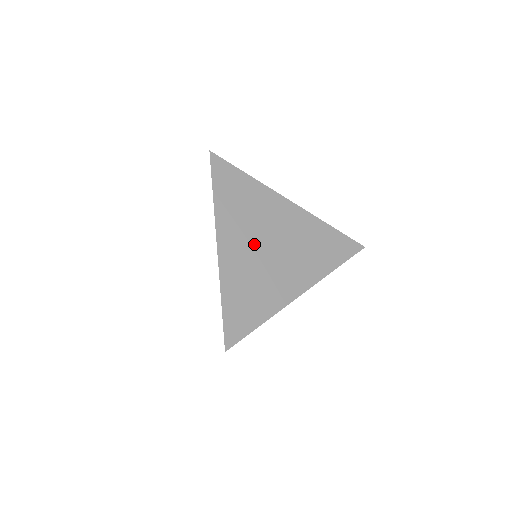
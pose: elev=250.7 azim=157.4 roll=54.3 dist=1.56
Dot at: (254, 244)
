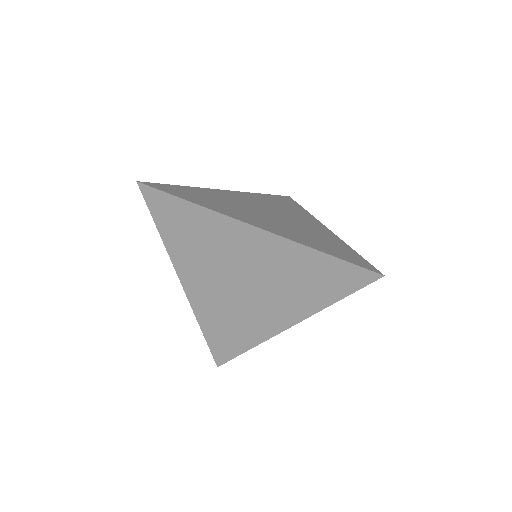
Dot at: (220, 281)
